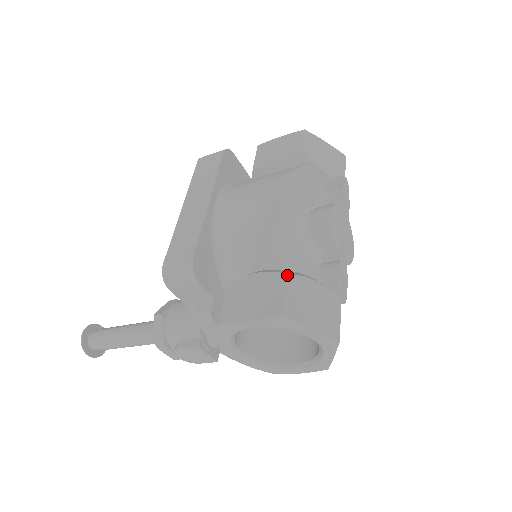
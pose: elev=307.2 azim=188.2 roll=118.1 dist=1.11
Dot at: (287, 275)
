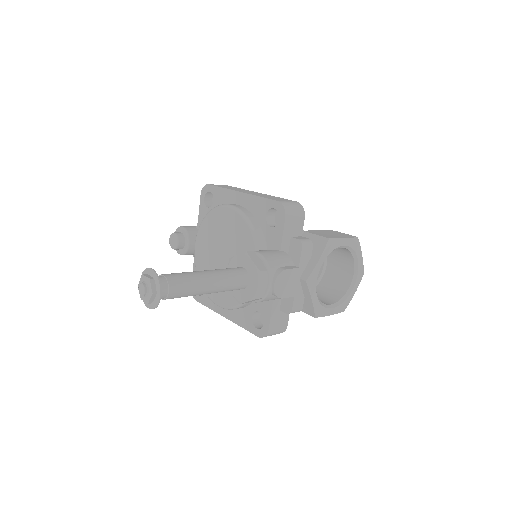
Dot at: (335, 231)
